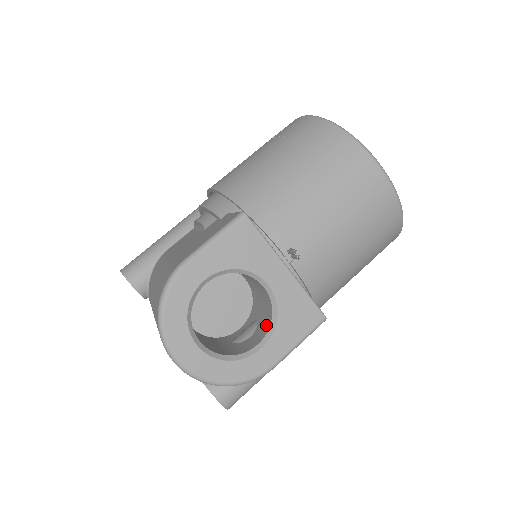
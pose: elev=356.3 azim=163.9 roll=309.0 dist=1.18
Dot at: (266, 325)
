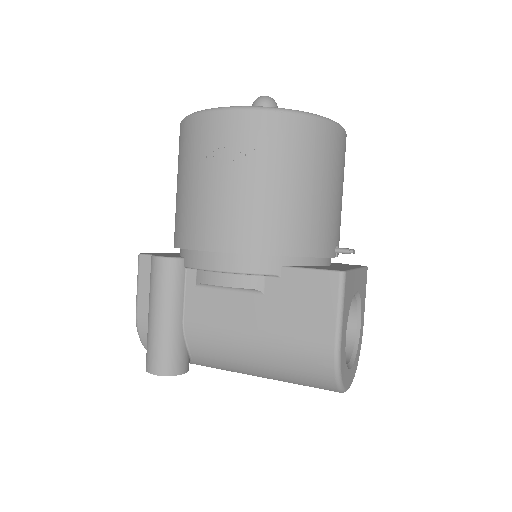
Dot at: occluded
